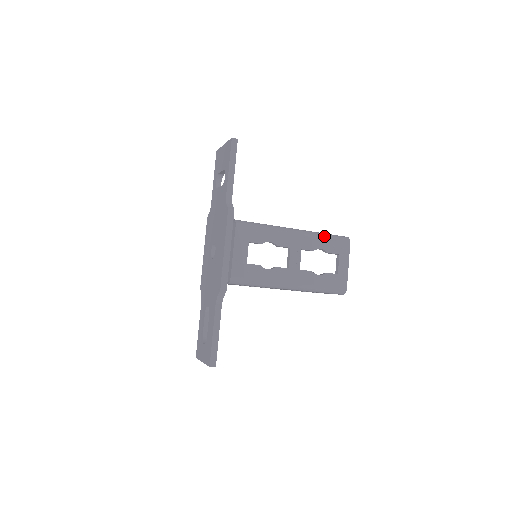
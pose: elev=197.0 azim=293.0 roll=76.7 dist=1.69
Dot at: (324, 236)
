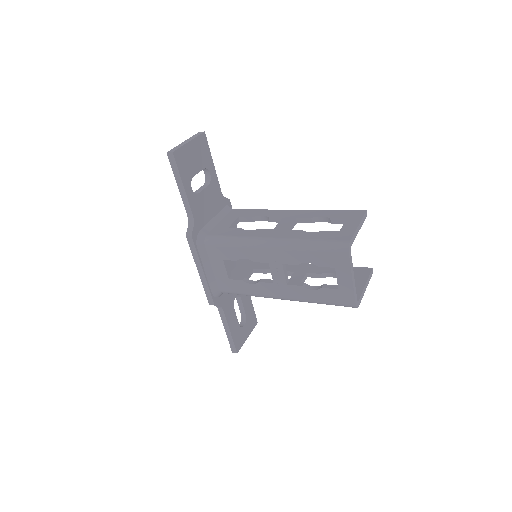
Dot at: (308, 247)
